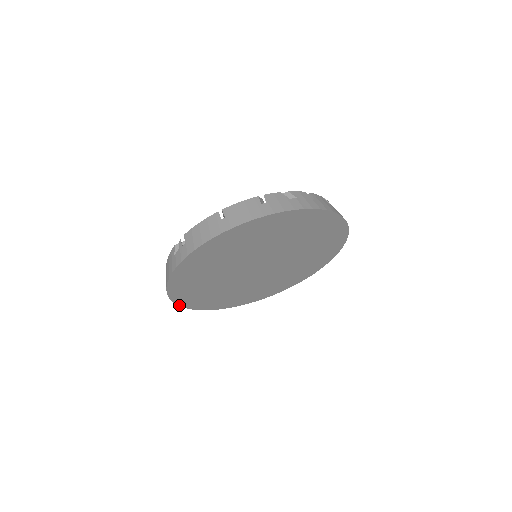
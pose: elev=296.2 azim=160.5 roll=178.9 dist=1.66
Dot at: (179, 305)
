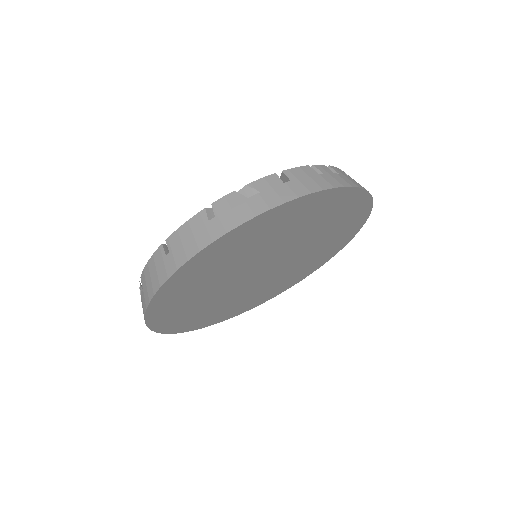
Dot at: (191, 330)
